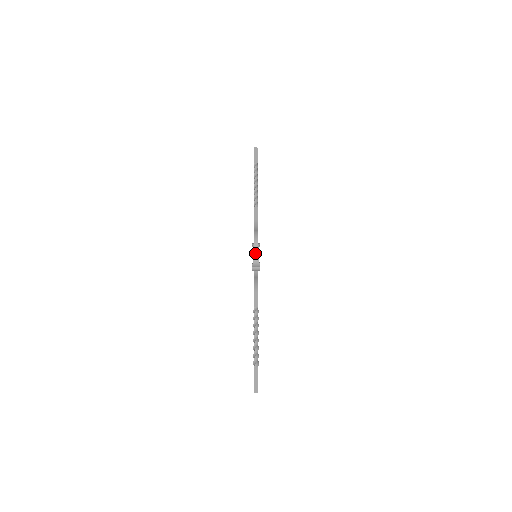
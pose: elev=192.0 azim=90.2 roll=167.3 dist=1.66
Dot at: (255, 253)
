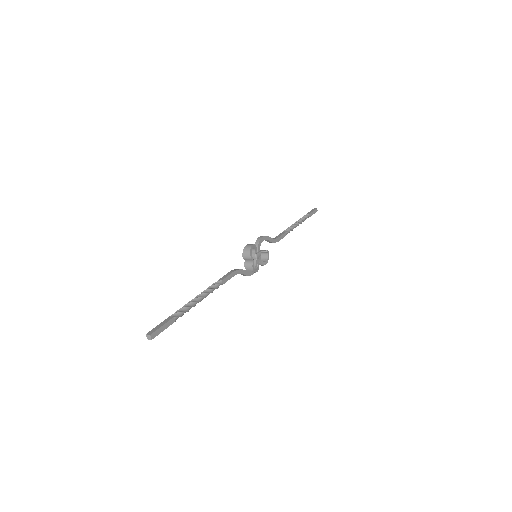
Dot at: (252, 244)
